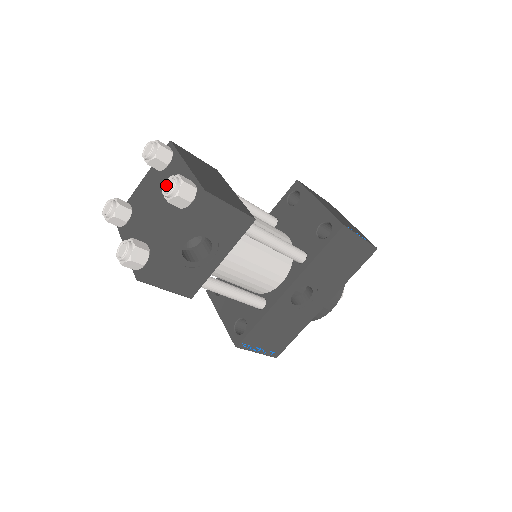
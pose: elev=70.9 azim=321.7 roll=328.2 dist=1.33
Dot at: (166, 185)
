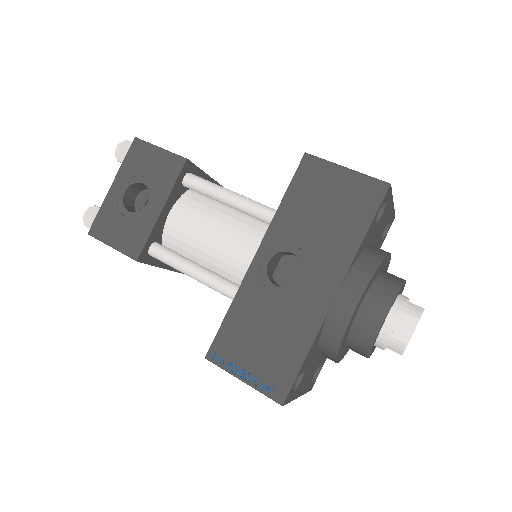
Dot at: occluded
